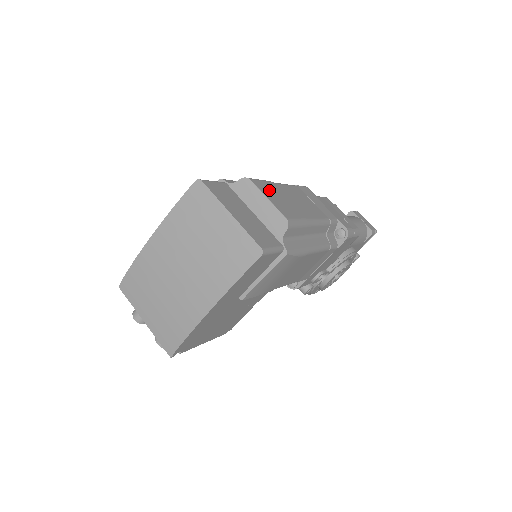
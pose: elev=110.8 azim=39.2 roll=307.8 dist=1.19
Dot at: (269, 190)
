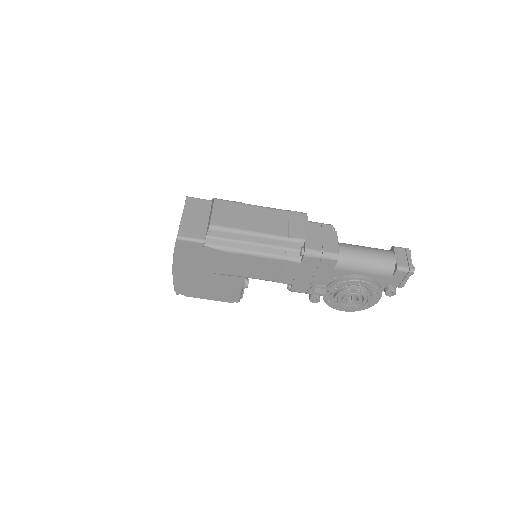
Dot at: (227, 207)
